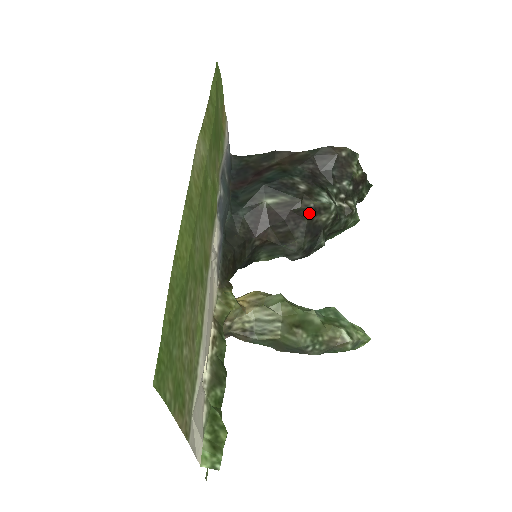
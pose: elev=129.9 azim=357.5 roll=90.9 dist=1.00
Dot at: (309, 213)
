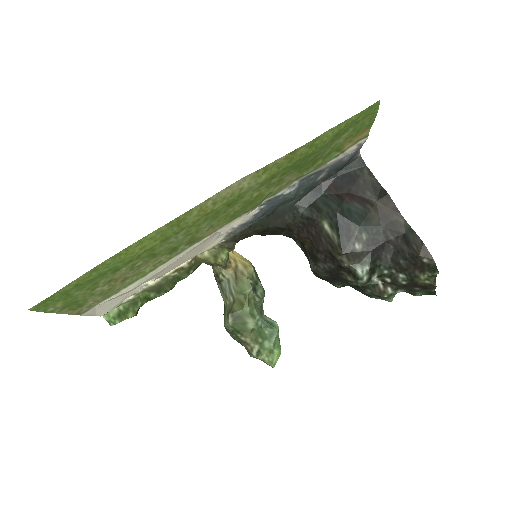
Dot at: (340, 266)
